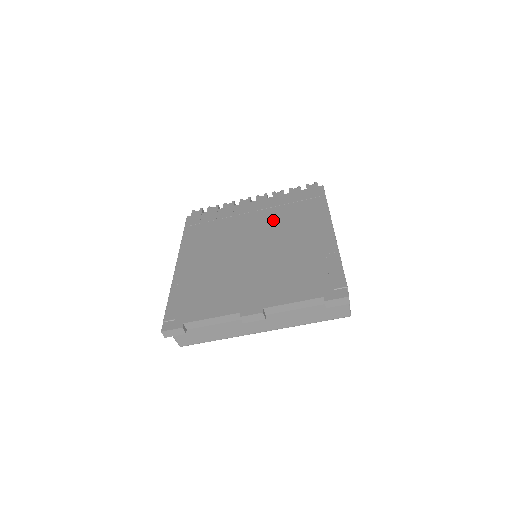
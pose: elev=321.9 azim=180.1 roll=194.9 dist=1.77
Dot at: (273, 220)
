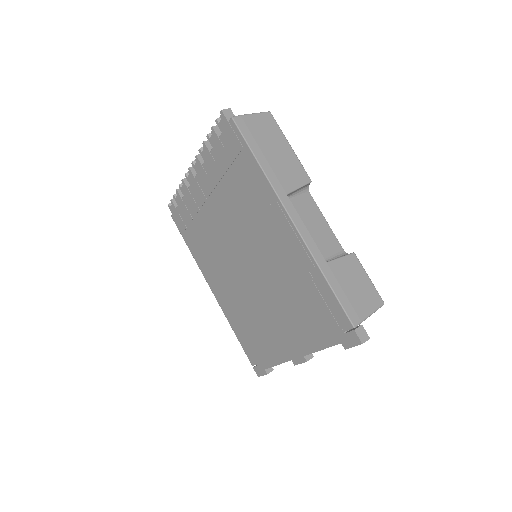
Dot at: (232, 212)
